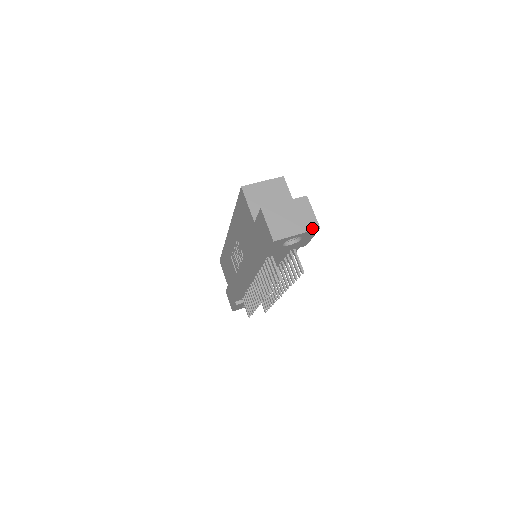
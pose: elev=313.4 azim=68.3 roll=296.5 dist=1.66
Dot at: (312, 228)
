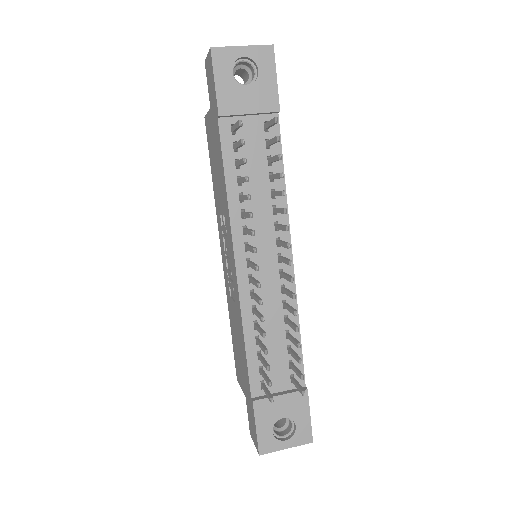
Dot at: (263, 46)
